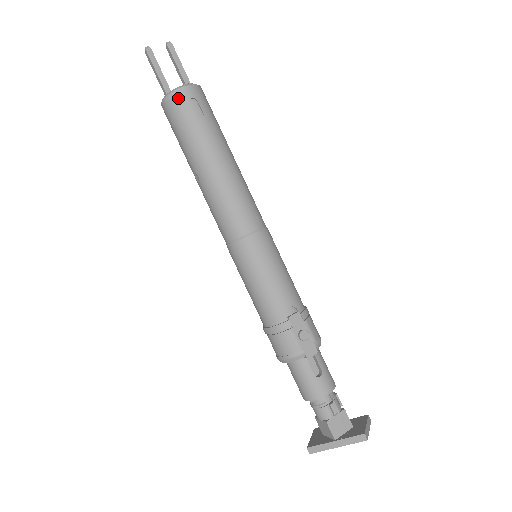
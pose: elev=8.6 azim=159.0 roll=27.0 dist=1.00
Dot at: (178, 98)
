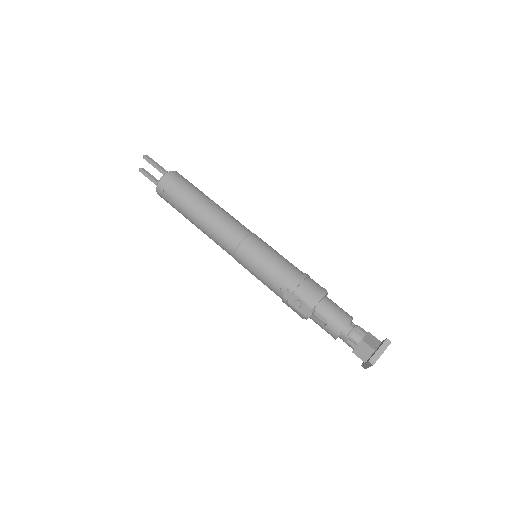
Dot at: (160, 195)
